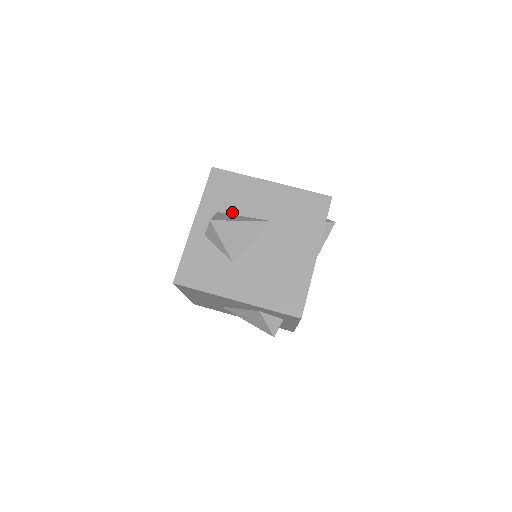
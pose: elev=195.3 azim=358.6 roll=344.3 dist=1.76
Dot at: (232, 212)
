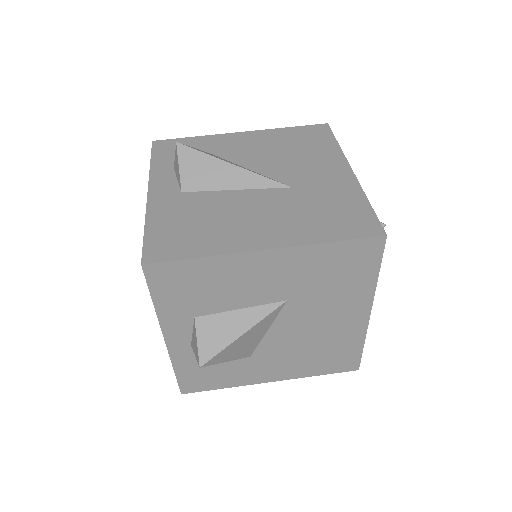
Dot at: (218, 310)
